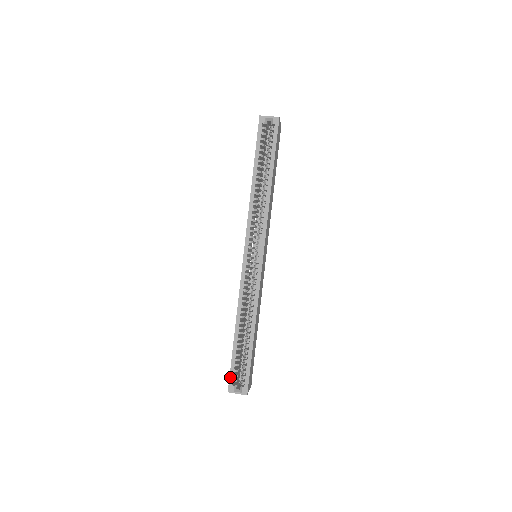
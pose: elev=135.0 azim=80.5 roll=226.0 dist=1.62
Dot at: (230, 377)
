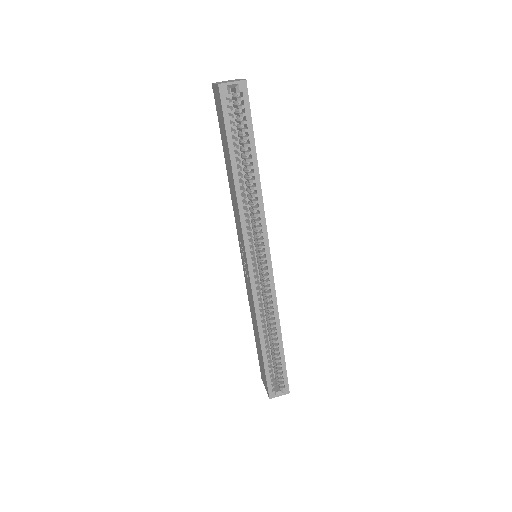
Dot at: (268, 386)
